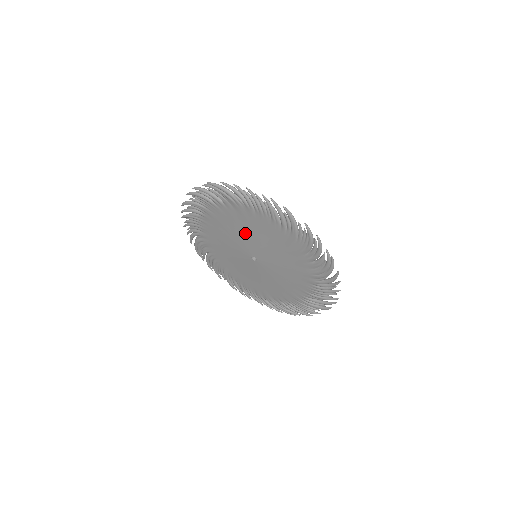
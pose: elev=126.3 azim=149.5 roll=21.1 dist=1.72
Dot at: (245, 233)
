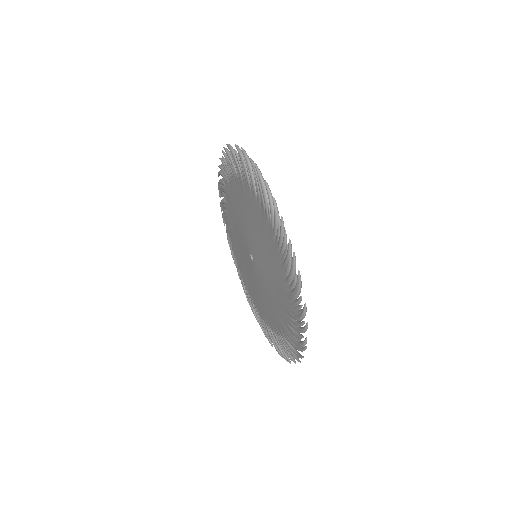
Dot at: (257, 236)
